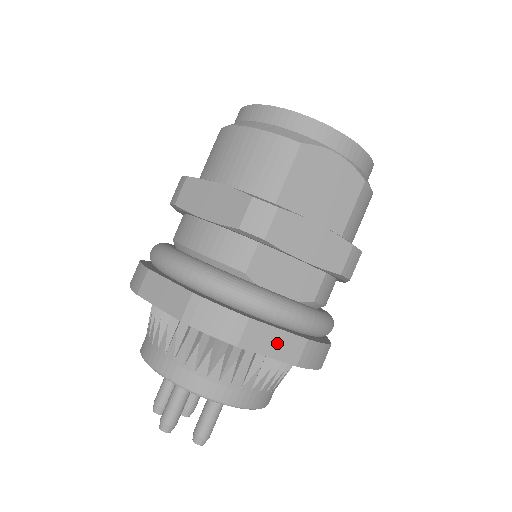
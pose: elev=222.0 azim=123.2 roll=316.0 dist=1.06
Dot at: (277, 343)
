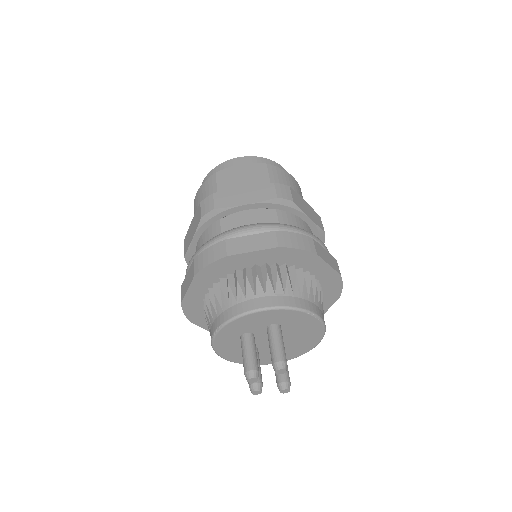
Dot at: (254, 242)
